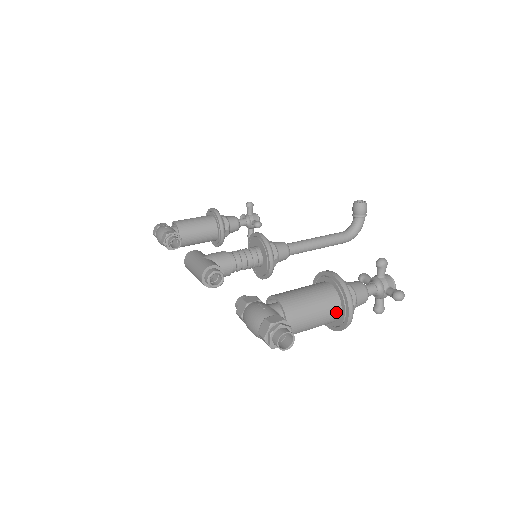
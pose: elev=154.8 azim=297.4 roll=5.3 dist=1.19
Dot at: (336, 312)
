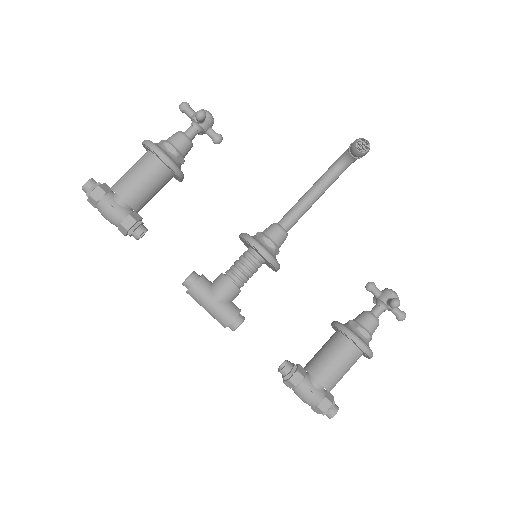
Dot at: occluded
